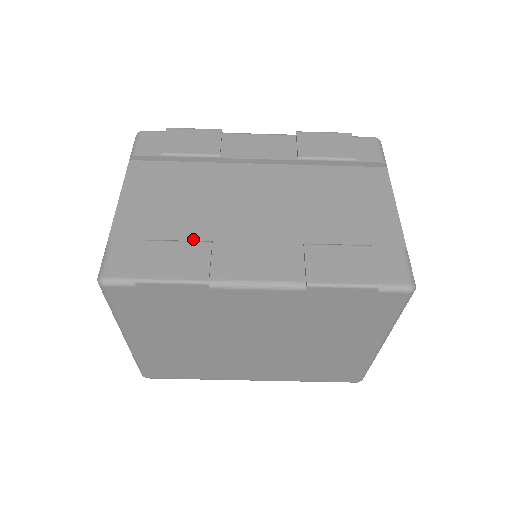
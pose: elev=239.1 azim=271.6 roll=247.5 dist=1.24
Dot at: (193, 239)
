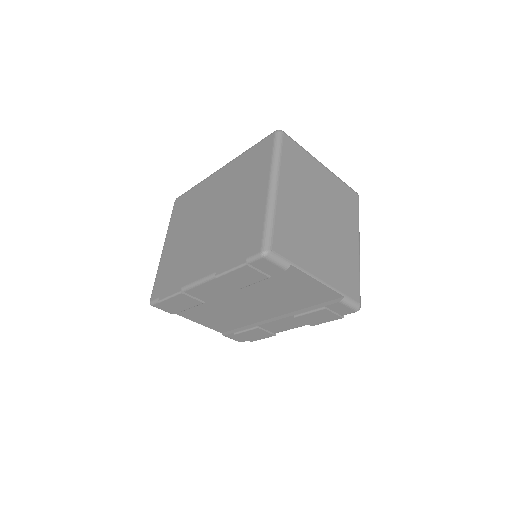
Dot at: (247, 323)
